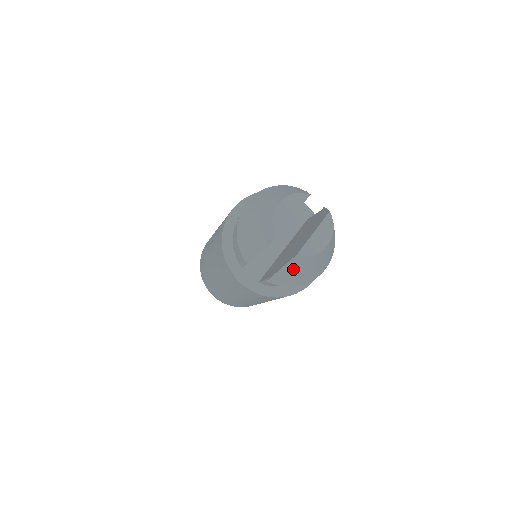
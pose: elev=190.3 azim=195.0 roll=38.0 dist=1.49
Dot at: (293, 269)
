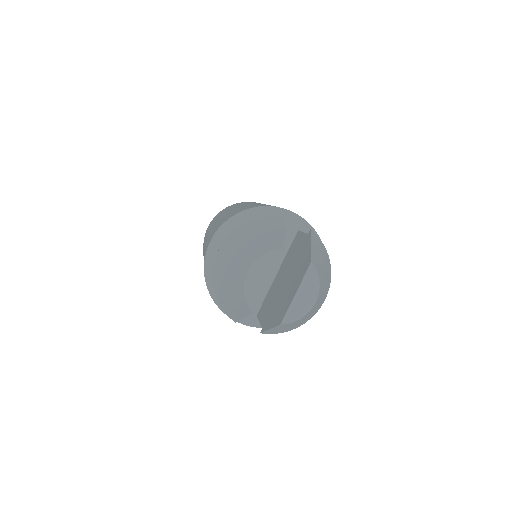
Dot at: (283, 328)
